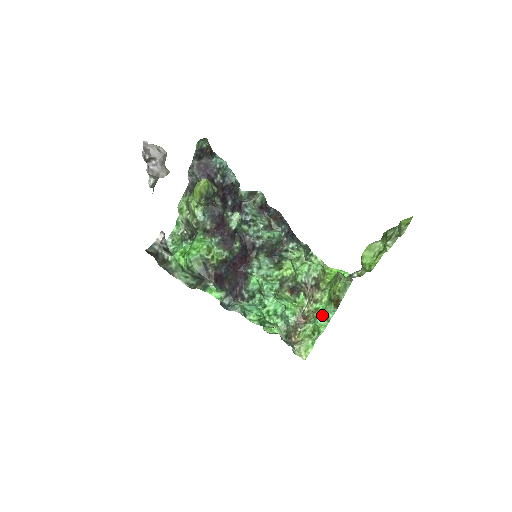
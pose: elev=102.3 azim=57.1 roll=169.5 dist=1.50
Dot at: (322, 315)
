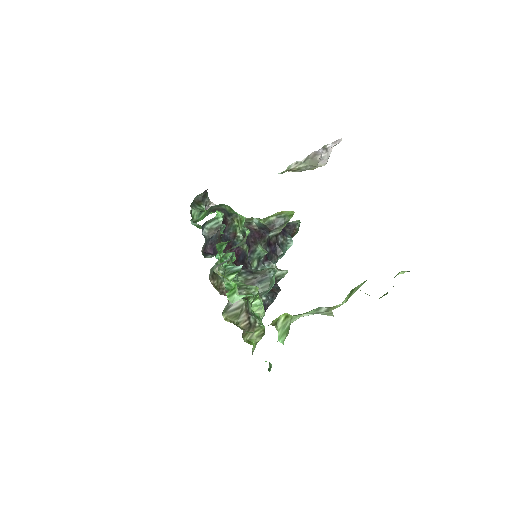
Dot at: occluded
